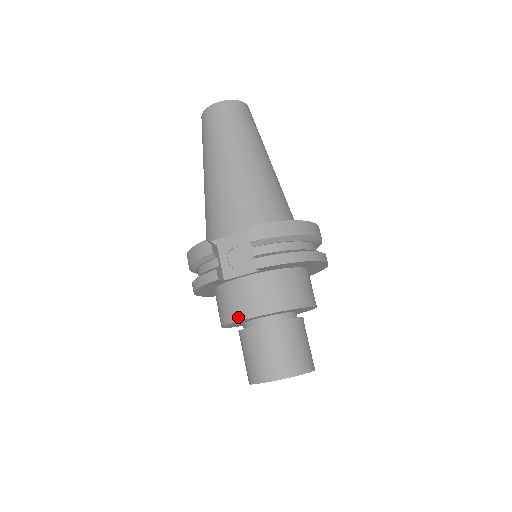
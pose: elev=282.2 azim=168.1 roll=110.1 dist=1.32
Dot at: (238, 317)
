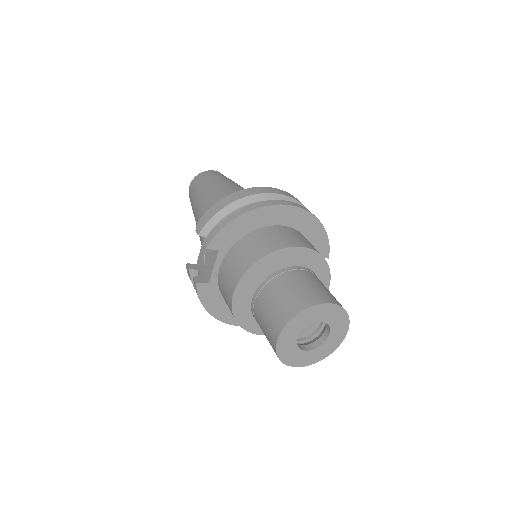
Dot at: (230, 303)
